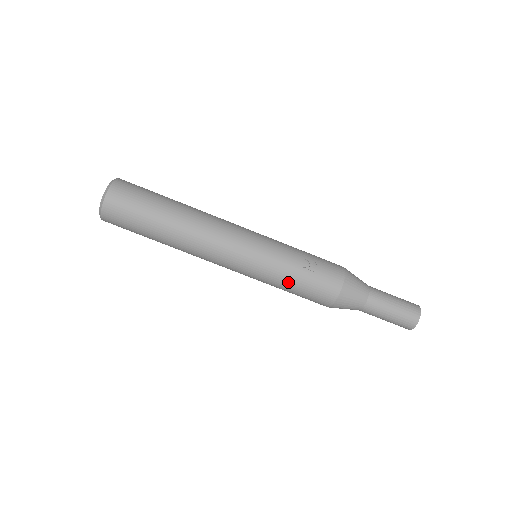
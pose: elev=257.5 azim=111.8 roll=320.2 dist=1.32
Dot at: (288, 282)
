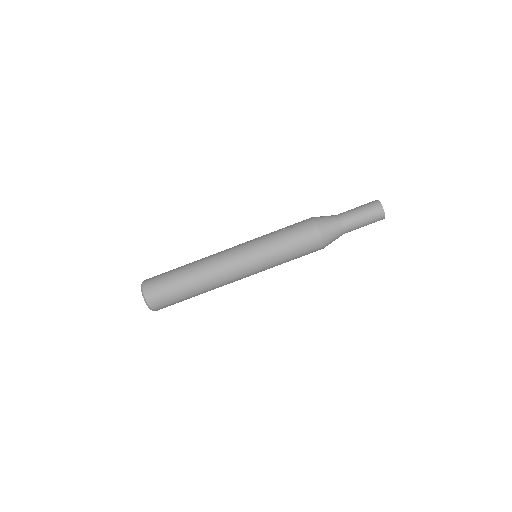
Dot at: (283, 249)
